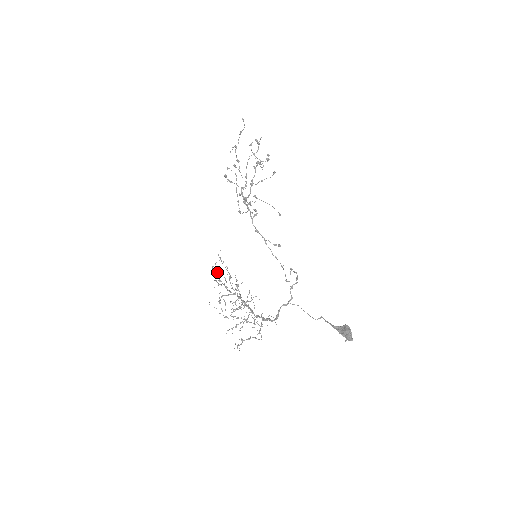
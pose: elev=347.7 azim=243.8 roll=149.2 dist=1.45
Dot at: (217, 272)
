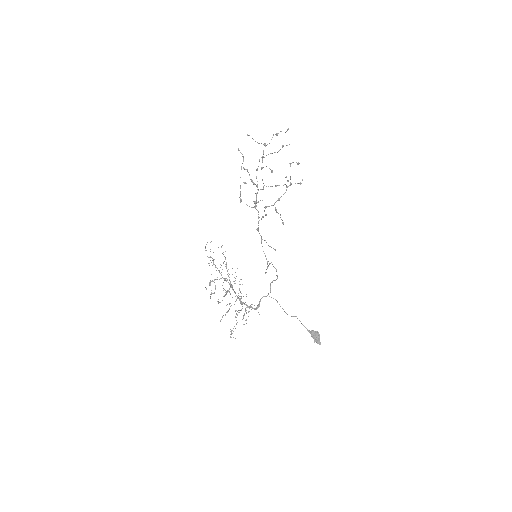
Dot at: occluded
